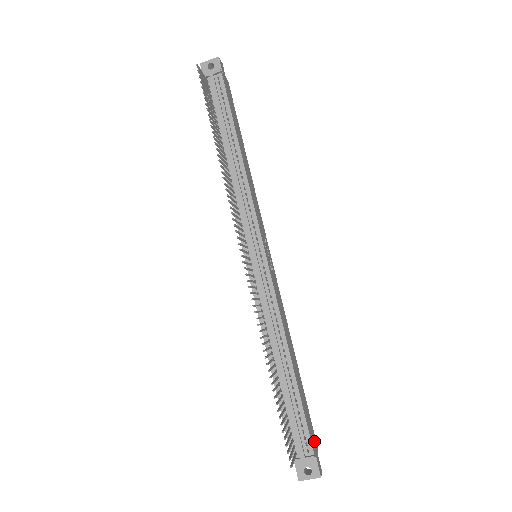
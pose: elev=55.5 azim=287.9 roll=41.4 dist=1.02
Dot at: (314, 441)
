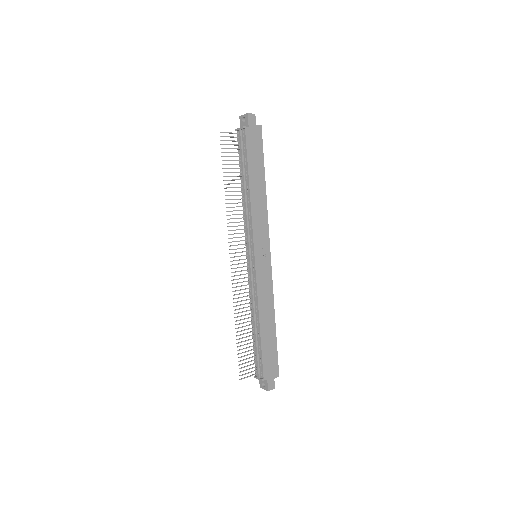
Dot at: (273, 371)
